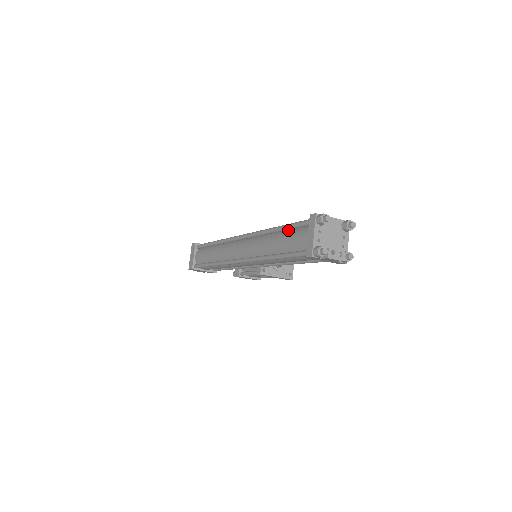
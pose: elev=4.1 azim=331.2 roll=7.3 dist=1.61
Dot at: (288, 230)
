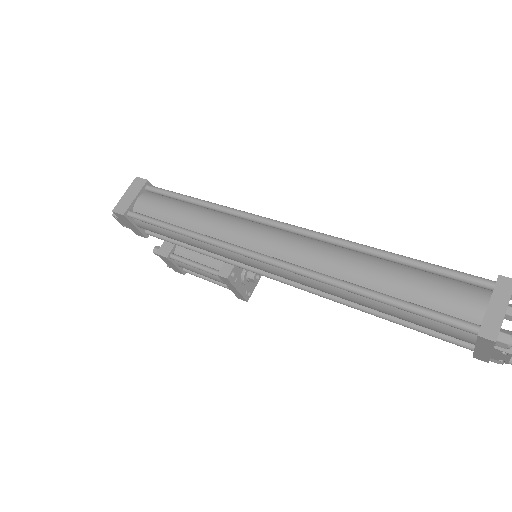
Dot at: (417, 269)
